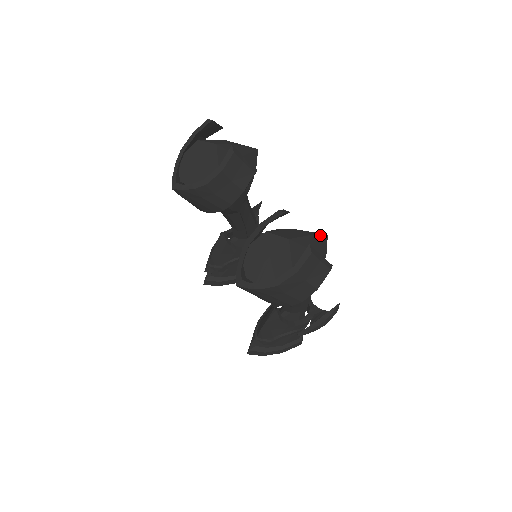
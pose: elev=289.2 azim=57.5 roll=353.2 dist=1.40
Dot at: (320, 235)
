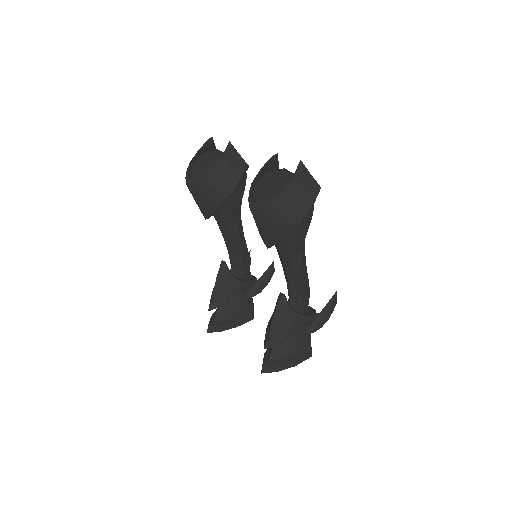
Dot at: occluded
